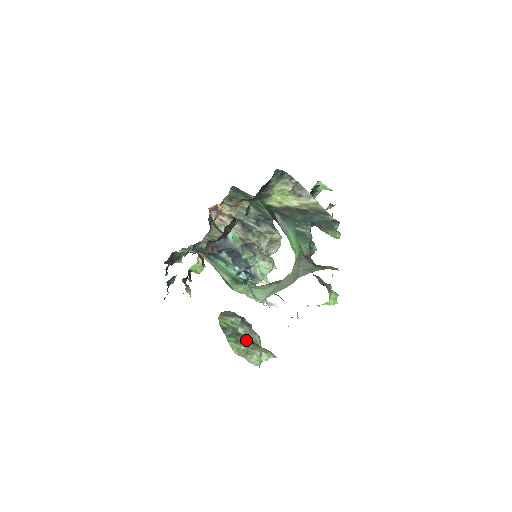
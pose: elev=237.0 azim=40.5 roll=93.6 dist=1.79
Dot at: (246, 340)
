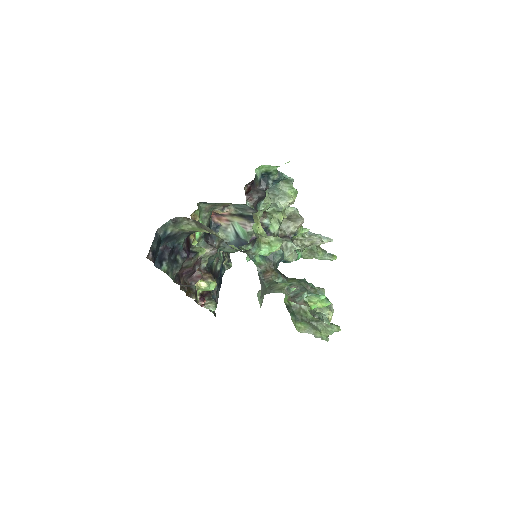
Dot at: (304, 318)
